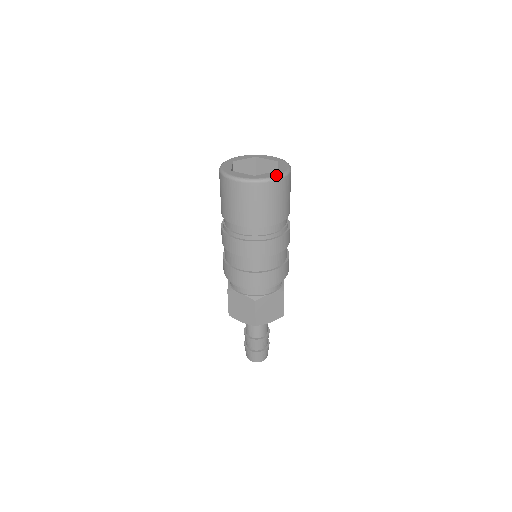
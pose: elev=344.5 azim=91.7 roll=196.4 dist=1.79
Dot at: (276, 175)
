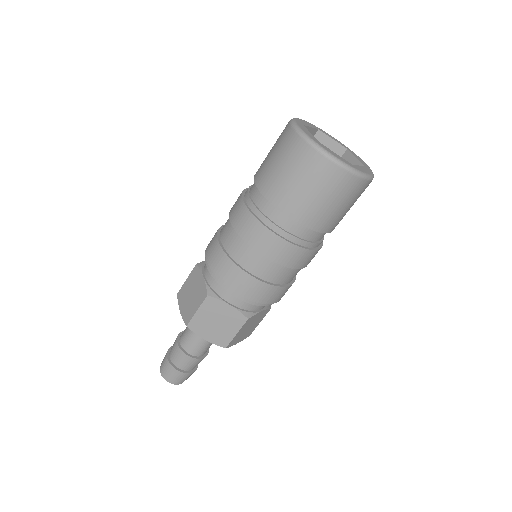
Dot at: (371, 173)
